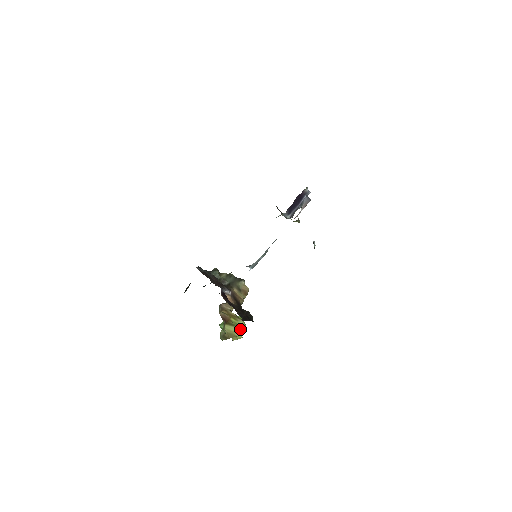
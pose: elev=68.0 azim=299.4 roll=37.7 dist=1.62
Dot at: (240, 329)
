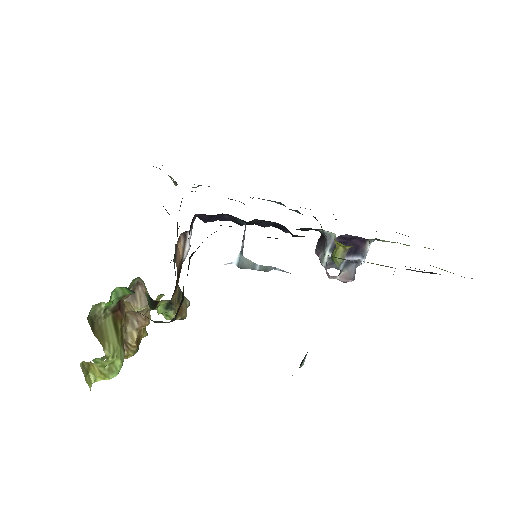
Dot at: (117, 350)
